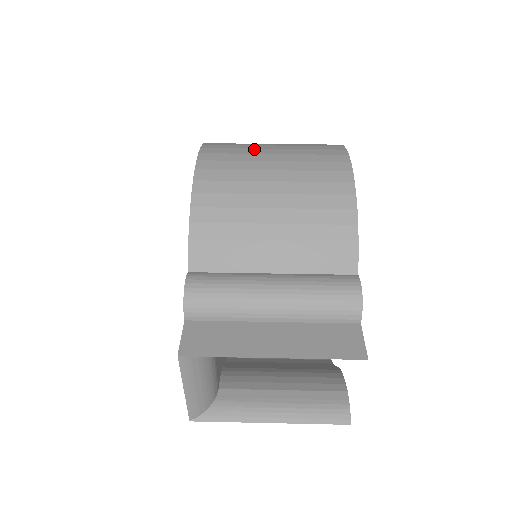
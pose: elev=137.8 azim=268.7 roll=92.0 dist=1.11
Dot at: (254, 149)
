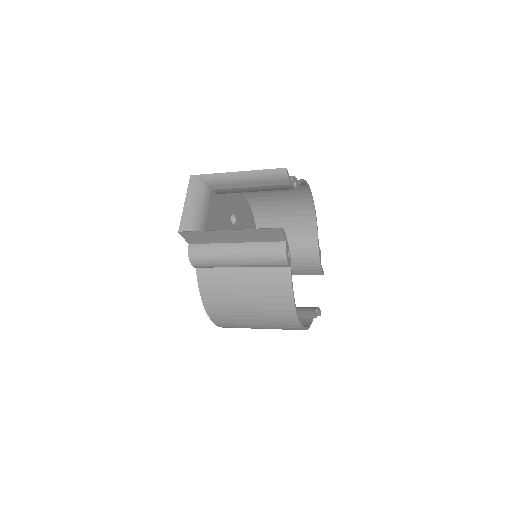
Dot at: (265, 201)
